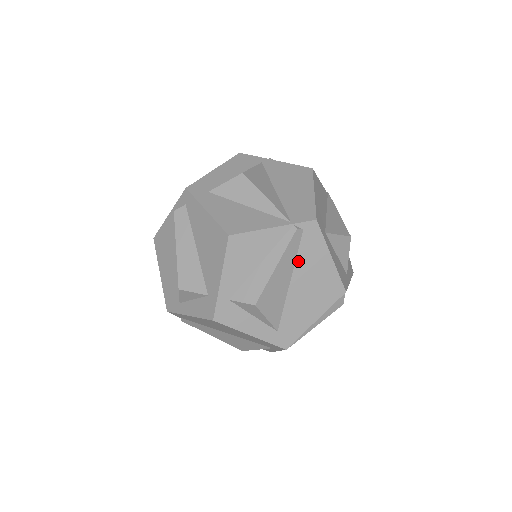
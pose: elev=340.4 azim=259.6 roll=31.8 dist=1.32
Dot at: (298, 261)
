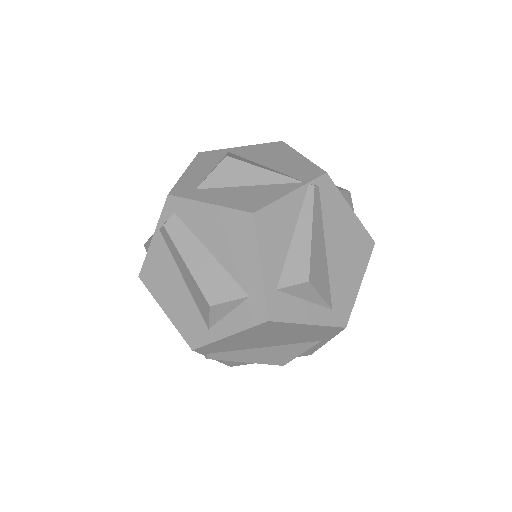
Dot at: (325, 223)
